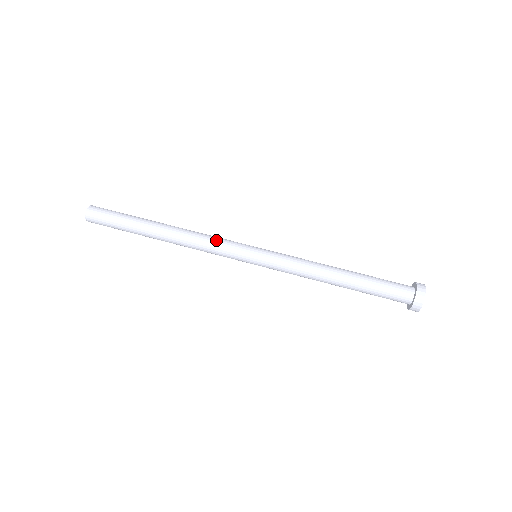
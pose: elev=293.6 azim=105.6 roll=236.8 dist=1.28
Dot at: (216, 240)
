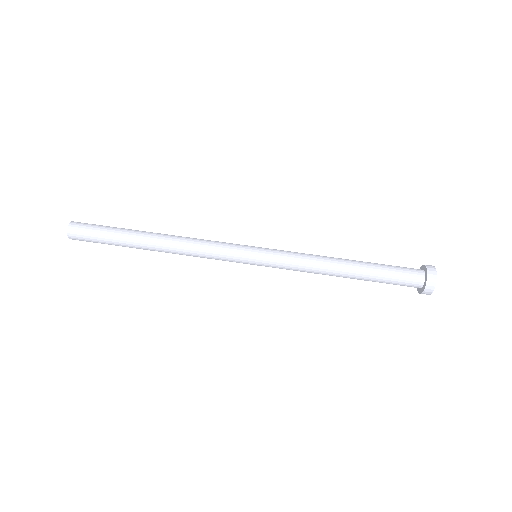
Dot at: (213, 241)
